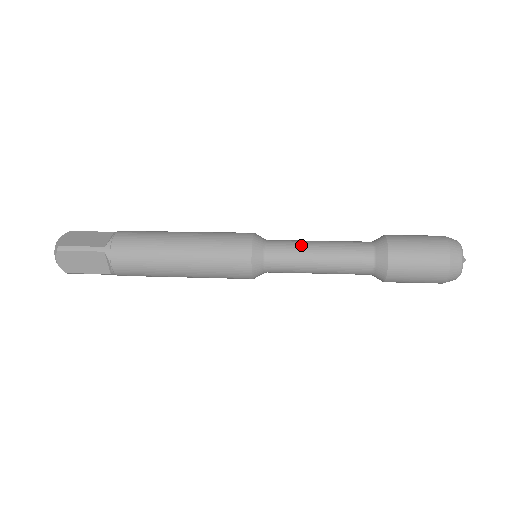
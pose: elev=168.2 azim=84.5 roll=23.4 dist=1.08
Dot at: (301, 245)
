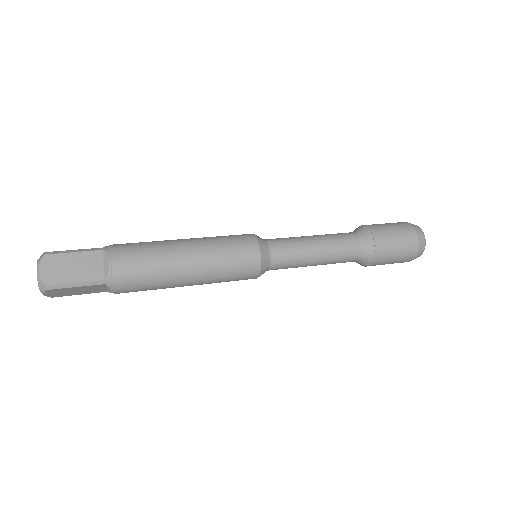
Dot at: (294, 237)
